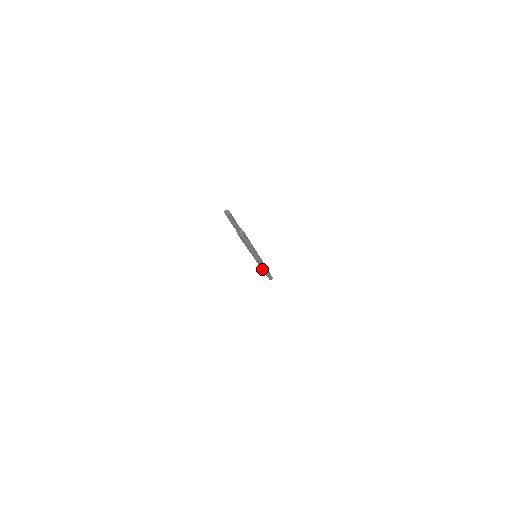
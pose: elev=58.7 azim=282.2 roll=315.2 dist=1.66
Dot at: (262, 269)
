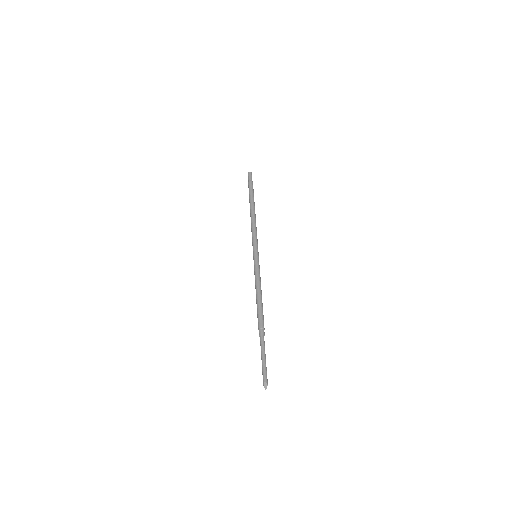
Dot at: occluded
